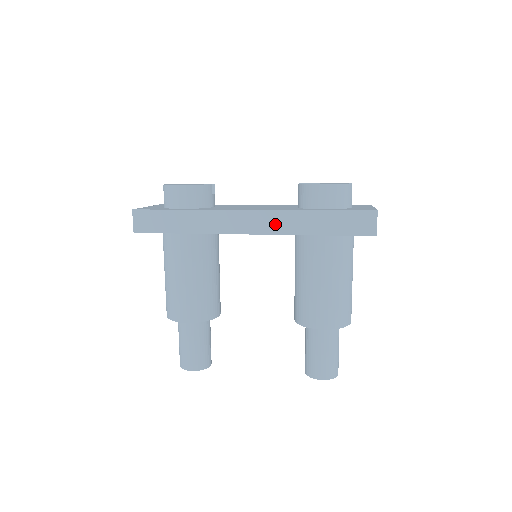
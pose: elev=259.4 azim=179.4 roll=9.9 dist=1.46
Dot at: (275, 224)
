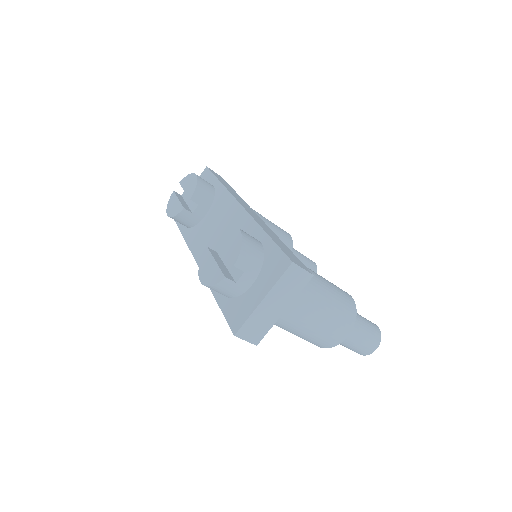
Dot at: occluded
